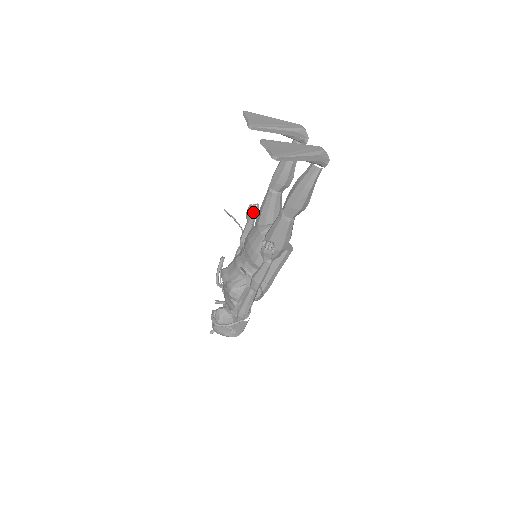
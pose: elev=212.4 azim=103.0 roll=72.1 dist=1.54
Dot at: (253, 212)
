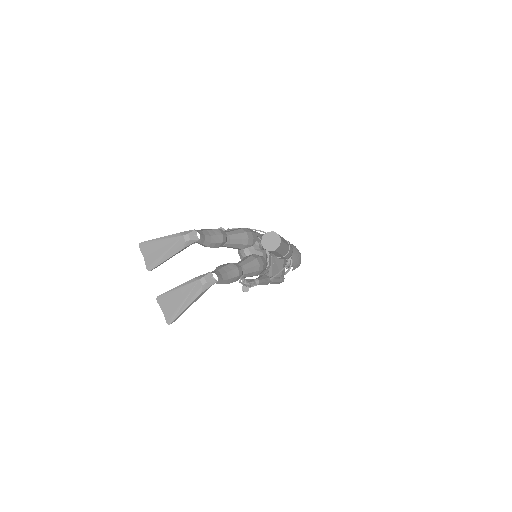
Dot at: occluded
